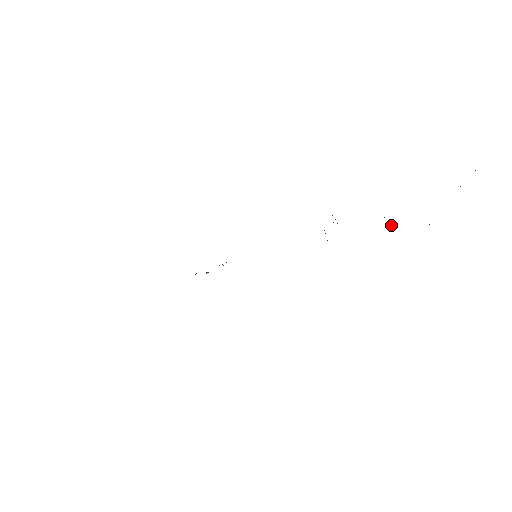
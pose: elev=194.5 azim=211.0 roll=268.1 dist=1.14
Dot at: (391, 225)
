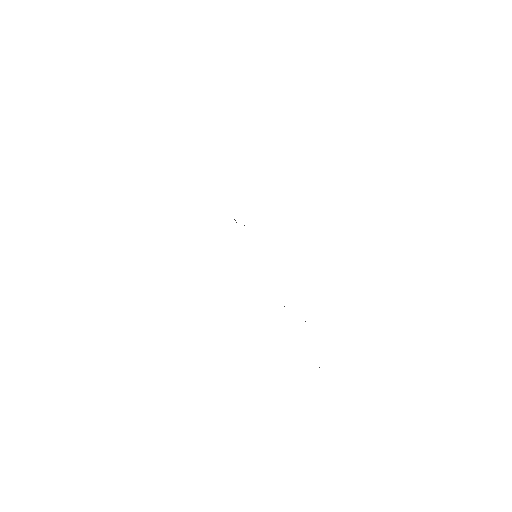
Dot at: occluded
